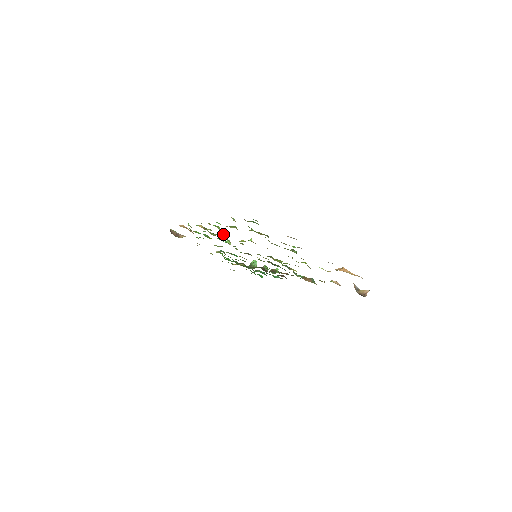
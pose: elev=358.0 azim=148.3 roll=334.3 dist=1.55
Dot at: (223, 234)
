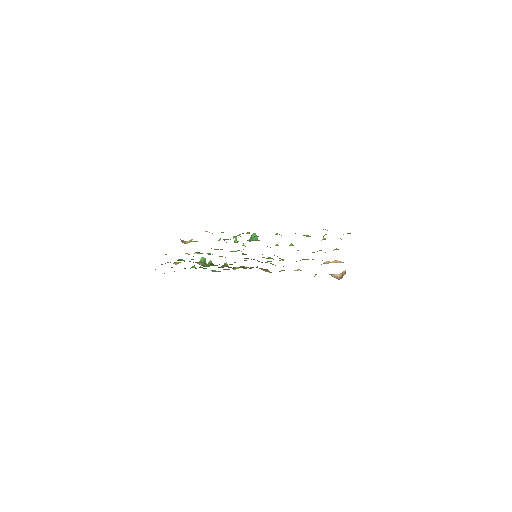
Dot at: occluded
